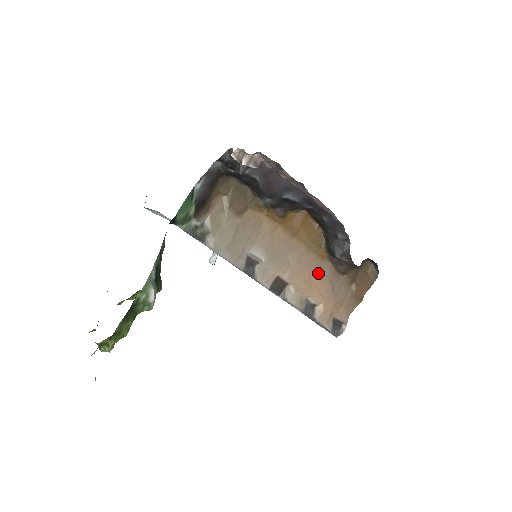
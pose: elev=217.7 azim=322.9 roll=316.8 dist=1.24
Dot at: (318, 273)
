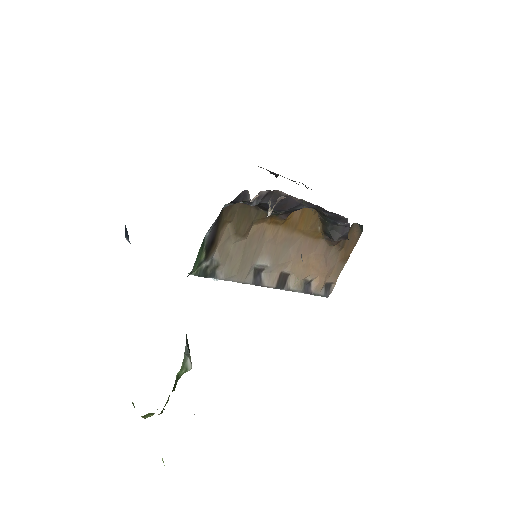
Dot at: (314, 253)
